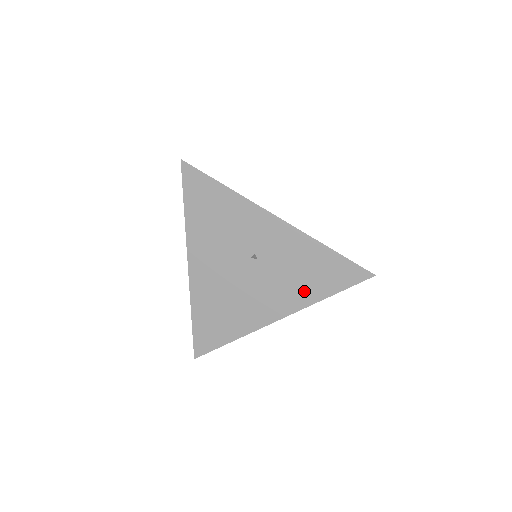
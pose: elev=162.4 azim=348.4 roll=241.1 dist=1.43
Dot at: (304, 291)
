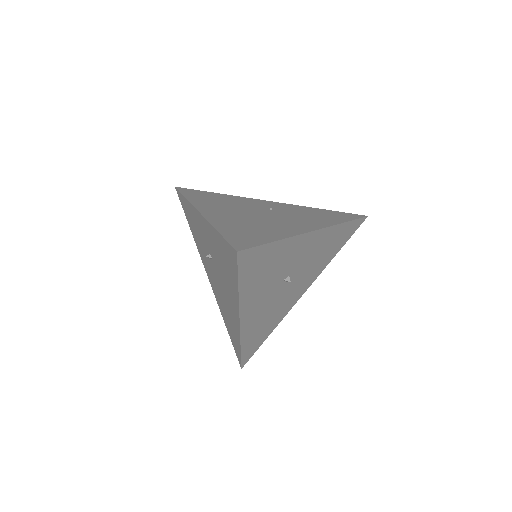
Dot at: (231, 286)
